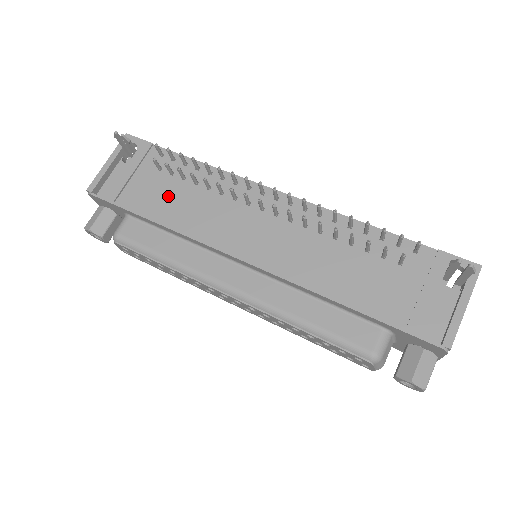
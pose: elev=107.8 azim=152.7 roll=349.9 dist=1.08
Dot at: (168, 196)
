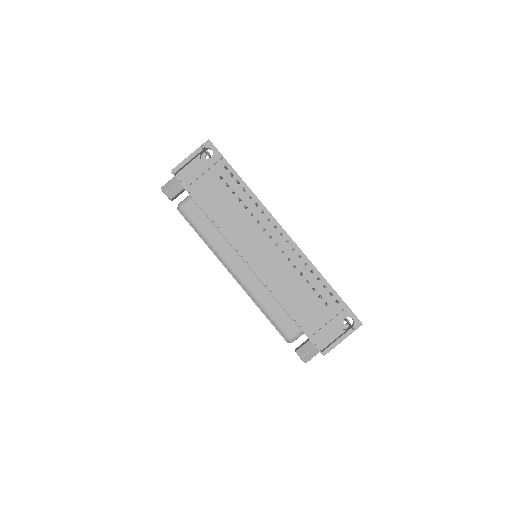
Dot at: (220, 200)
